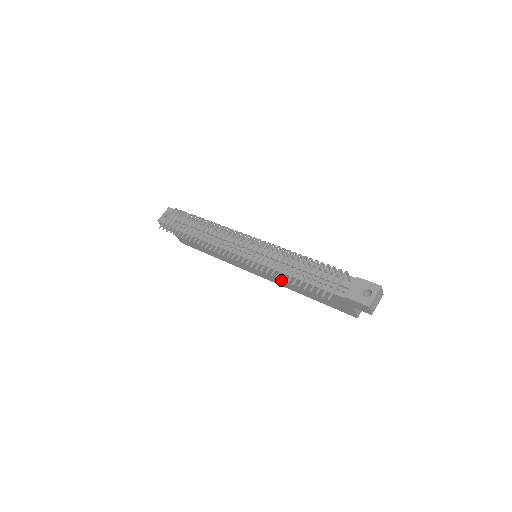
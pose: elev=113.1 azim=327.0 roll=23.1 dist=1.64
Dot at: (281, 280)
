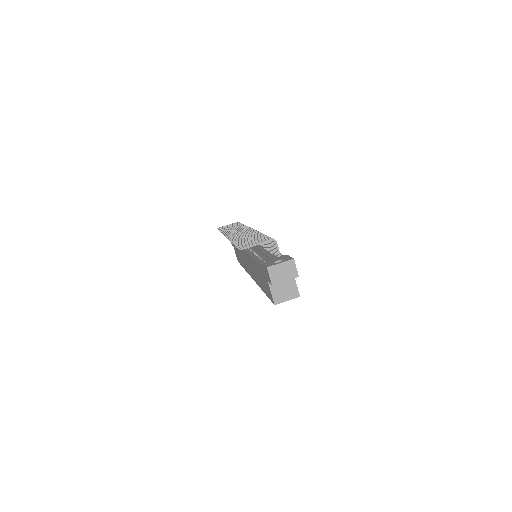
Dot at: occluded
